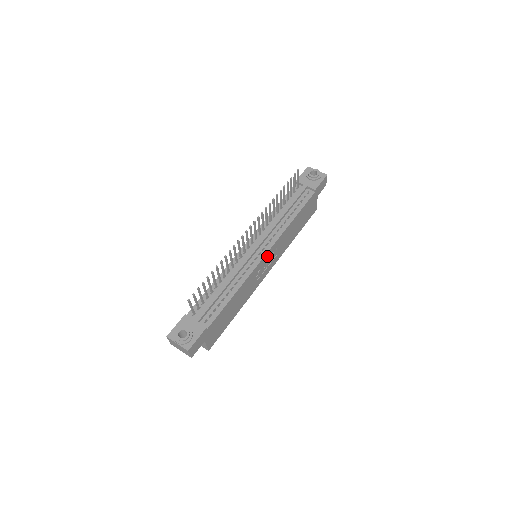
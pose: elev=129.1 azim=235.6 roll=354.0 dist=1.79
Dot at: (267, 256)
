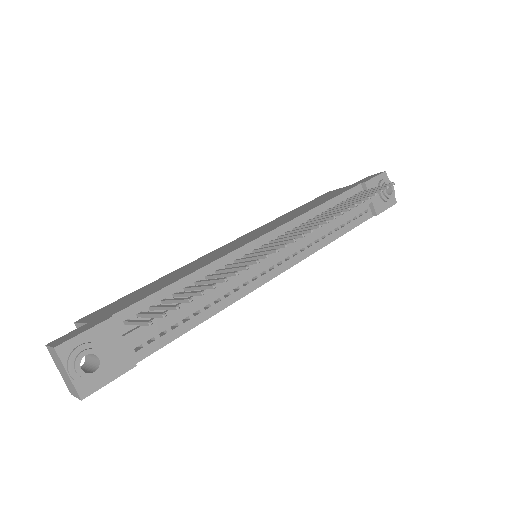
Dot at: occluded
